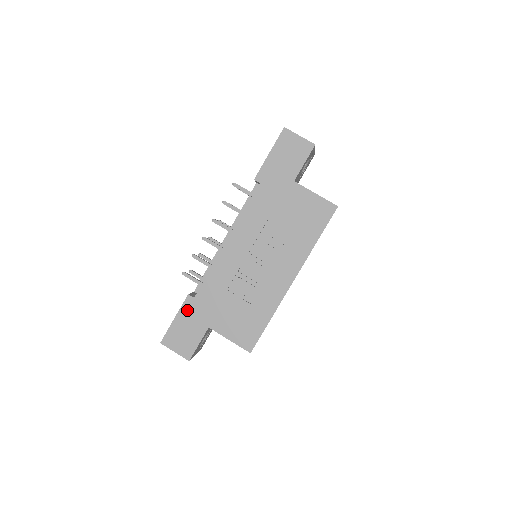
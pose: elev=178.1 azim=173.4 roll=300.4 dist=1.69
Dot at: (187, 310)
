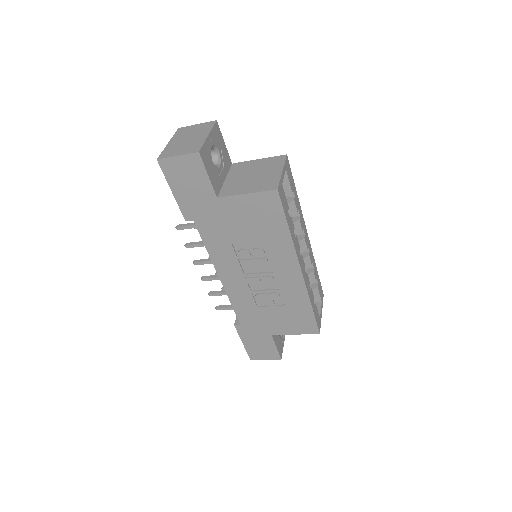
Dot at: (245, 334)
